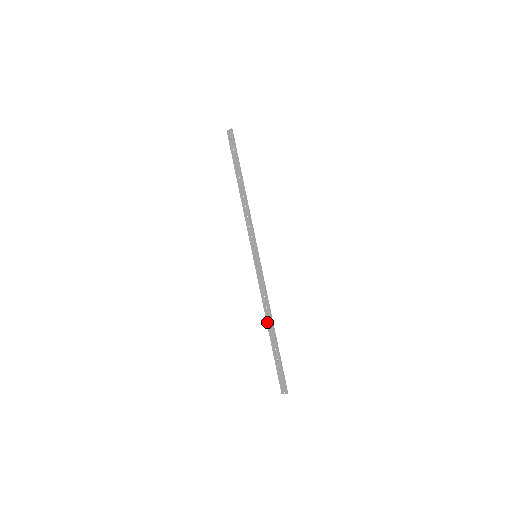
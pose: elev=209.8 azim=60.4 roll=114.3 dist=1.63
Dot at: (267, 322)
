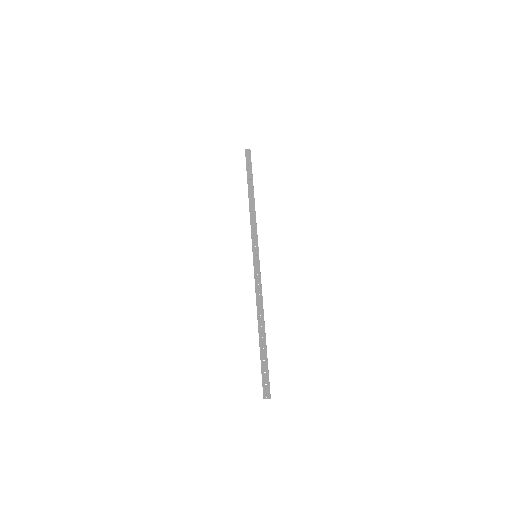
Dot at: (258, 319)
